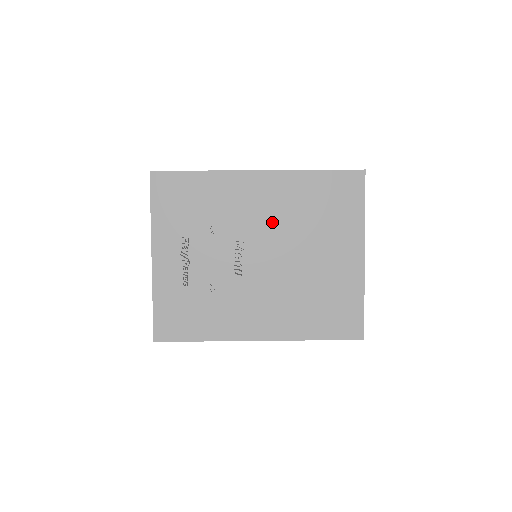
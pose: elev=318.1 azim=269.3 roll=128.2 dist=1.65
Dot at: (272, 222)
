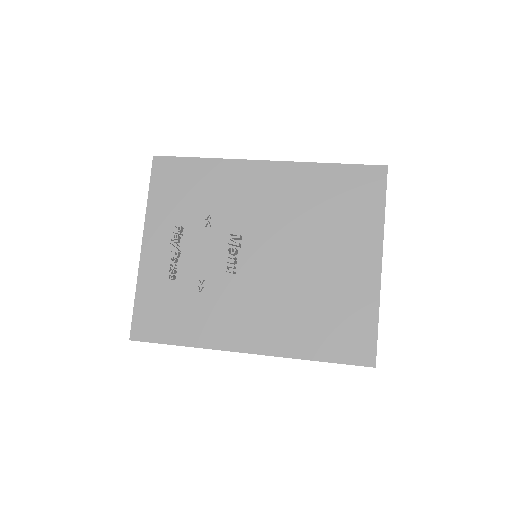
Dot at: (276, 217)
